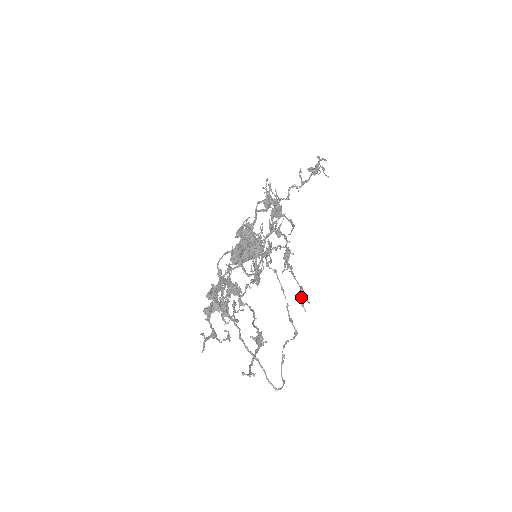
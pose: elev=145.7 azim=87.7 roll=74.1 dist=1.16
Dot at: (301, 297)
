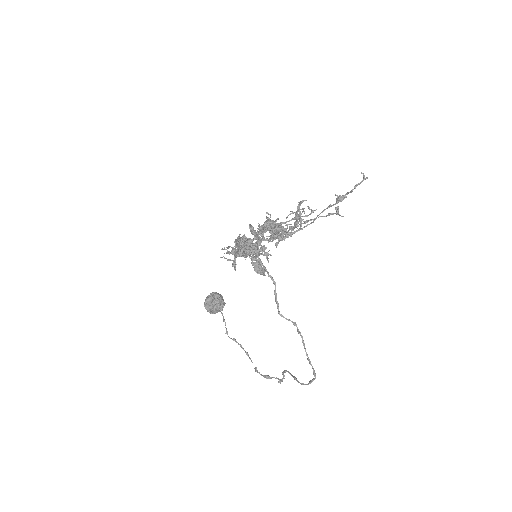
Dot at: (334, 213)
